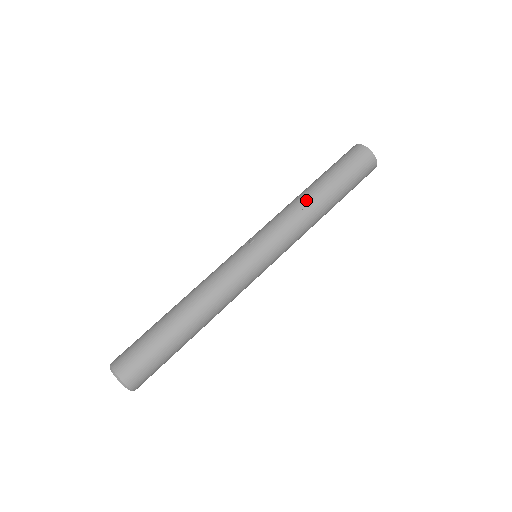
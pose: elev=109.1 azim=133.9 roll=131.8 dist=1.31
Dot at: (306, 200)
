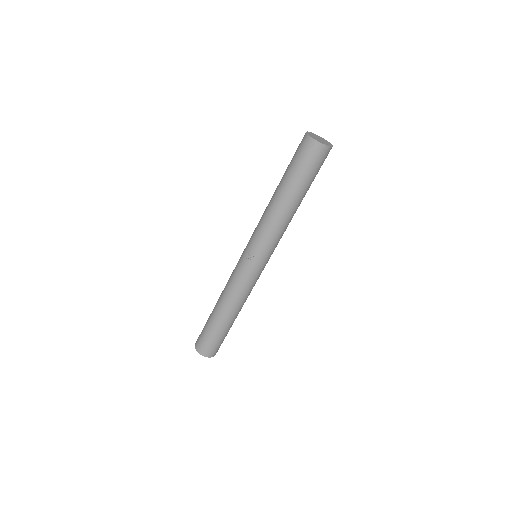
Dot at: (283, 213)
